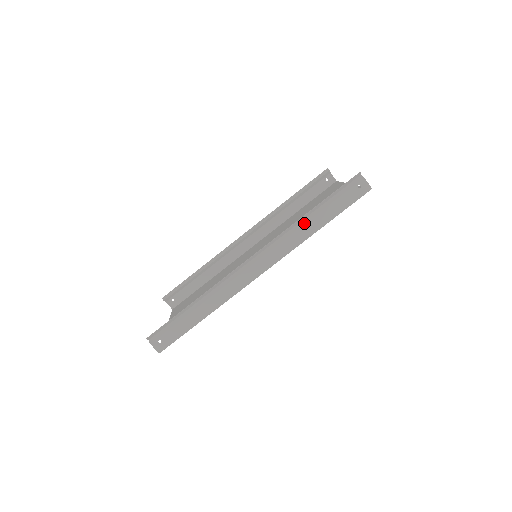
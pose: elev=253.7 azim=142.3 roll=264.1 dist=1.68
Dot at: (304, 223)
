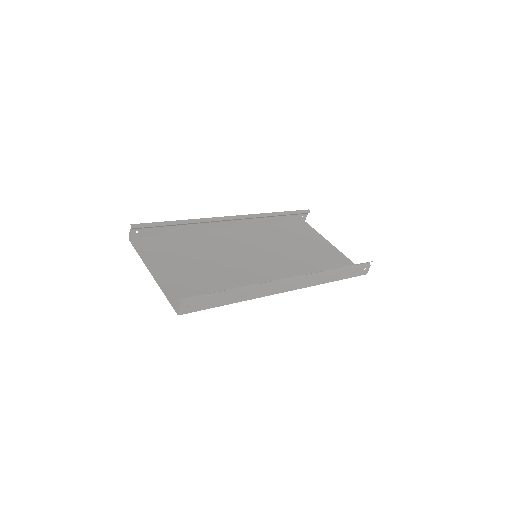
Dot at: (330, 273)
